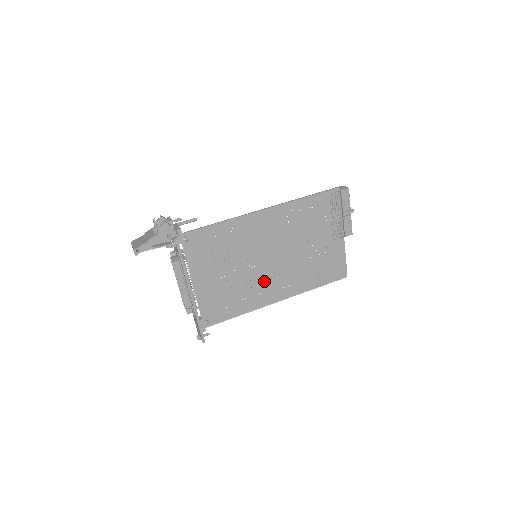
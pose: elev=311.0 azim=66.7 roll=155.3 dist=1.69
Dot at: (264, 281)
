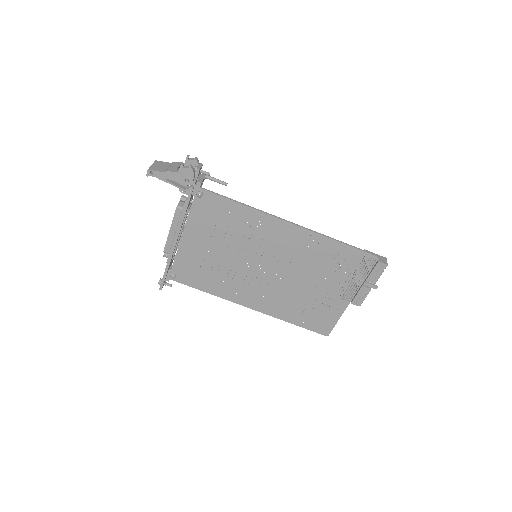
Dot at: (248, 282)
